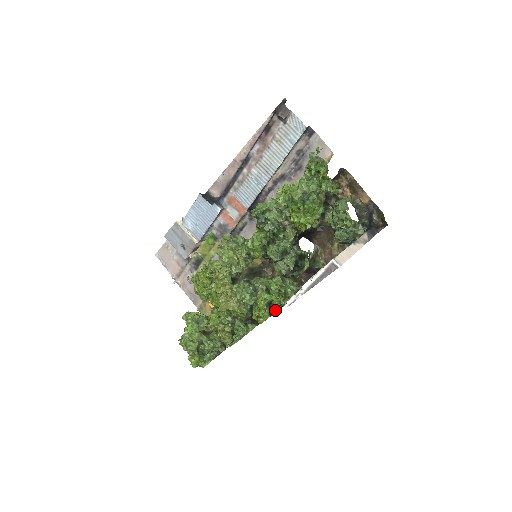
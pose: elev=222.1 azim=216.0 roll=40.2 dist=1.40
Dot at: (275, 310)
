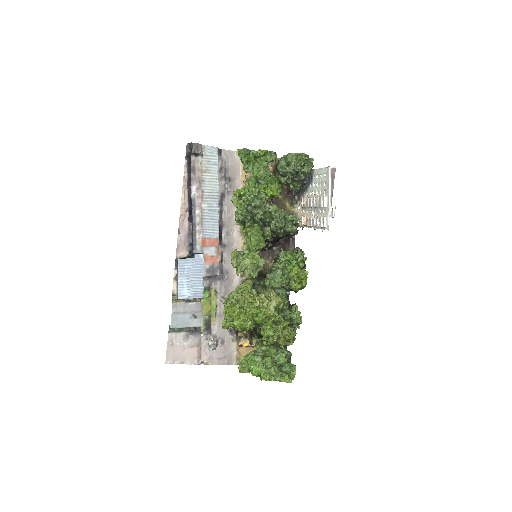
Dot at: (304, 268)
